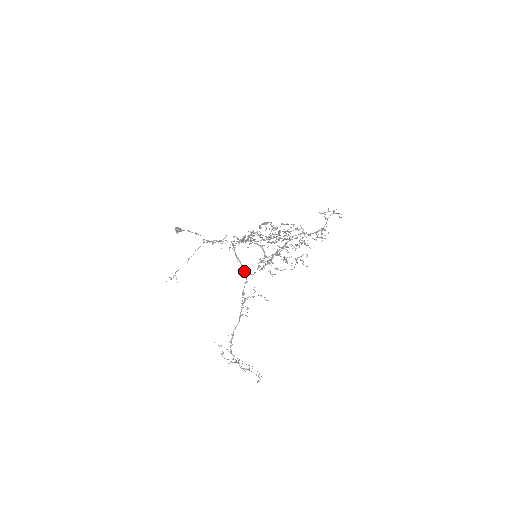
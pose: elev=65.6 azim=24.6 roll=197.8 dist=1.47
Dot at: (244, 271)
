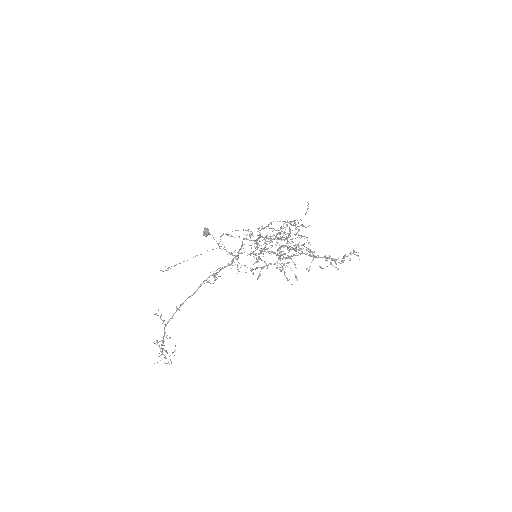
Dot at: occluded
